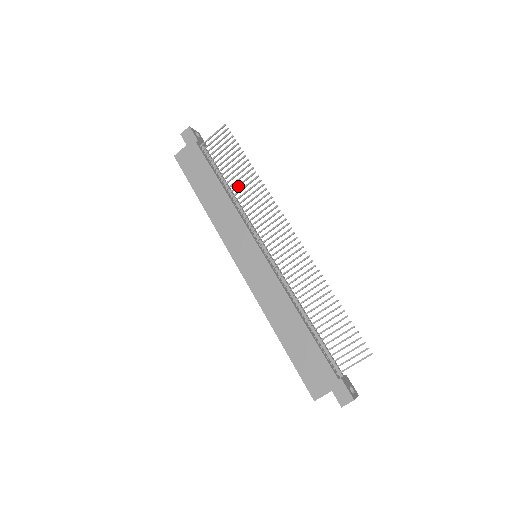
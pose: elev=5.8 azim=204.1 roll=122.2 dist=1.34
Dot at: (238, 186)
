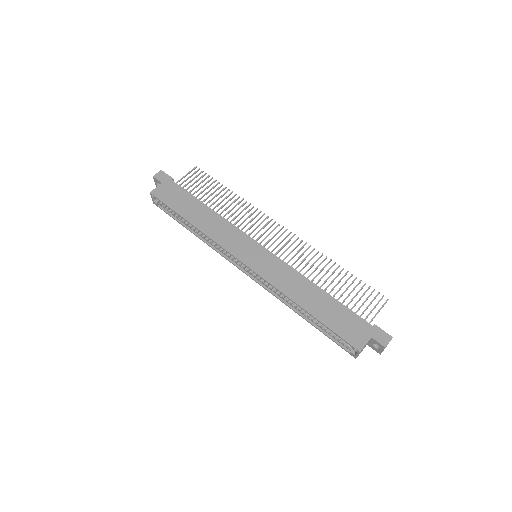
Dot at: (223, 206)
